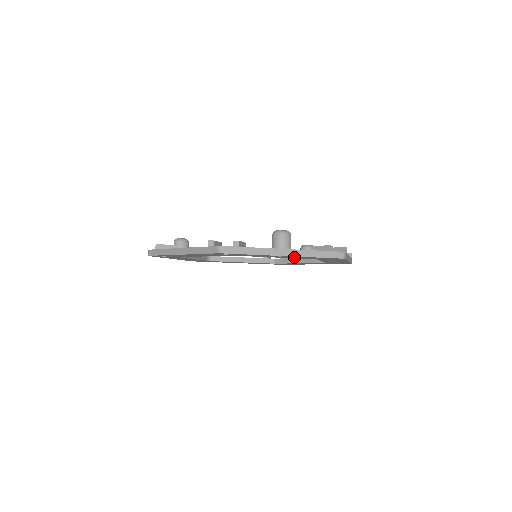
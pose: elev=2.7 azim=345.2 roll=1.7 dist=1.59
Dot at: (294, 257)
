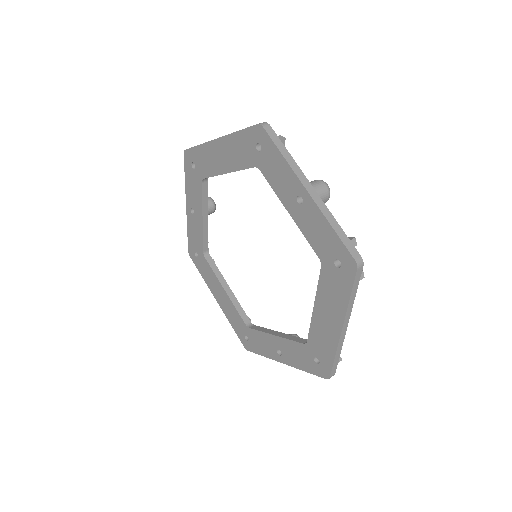
Dot at: (309, 219)
